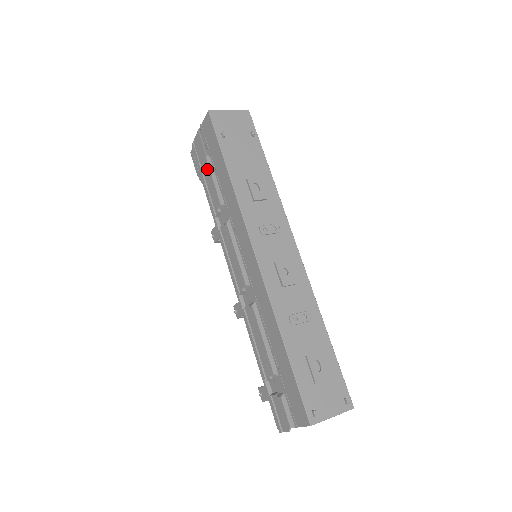
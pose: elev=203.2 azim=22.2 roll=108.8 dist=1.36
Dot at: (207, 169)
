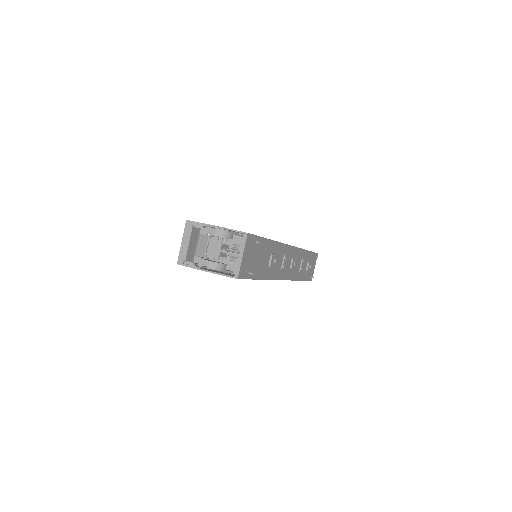
Dot at: occluded
